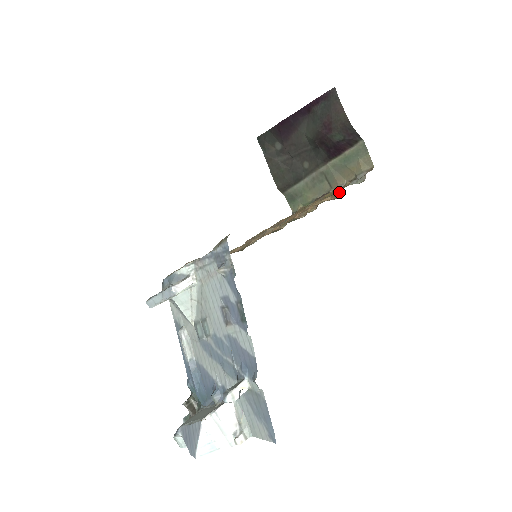
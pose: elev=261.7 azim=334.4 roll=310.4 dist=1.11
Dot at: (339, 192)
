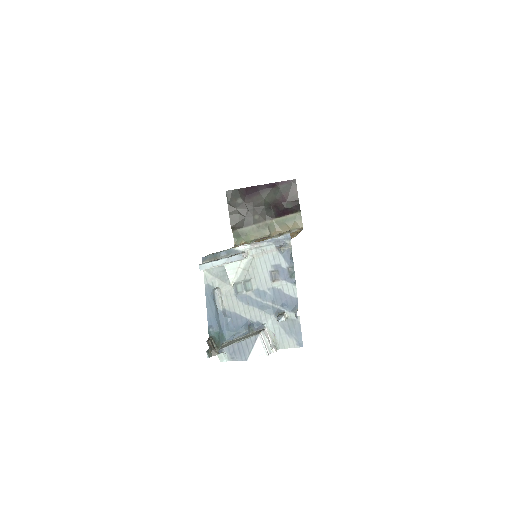
Dot at: occluded
